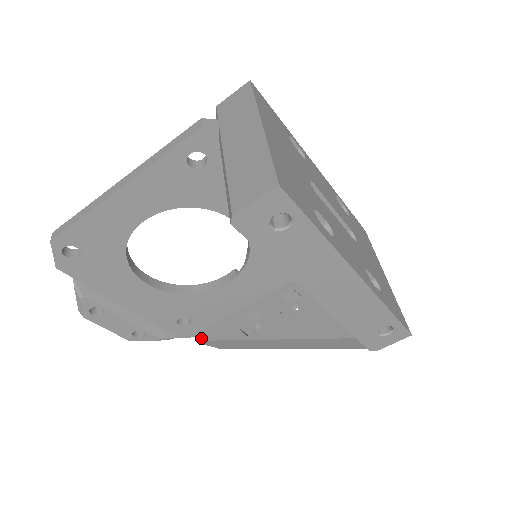
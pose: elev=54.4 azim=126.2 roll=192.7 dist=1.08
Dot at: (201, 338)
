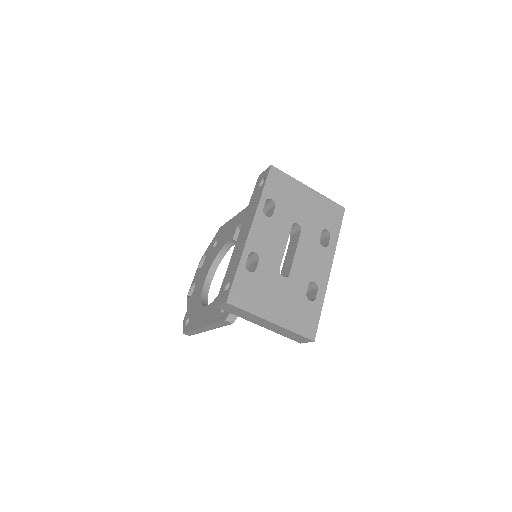
Dot at: occluded
